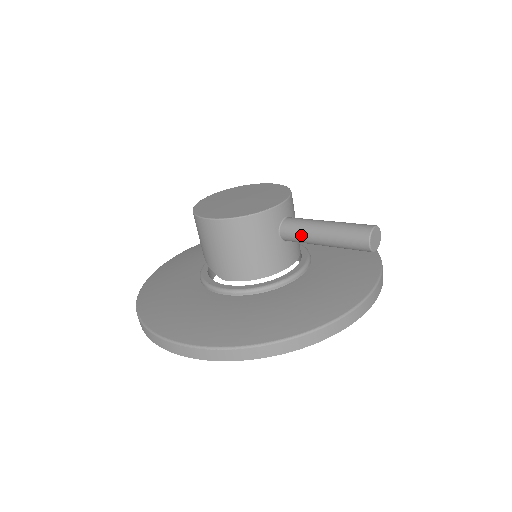
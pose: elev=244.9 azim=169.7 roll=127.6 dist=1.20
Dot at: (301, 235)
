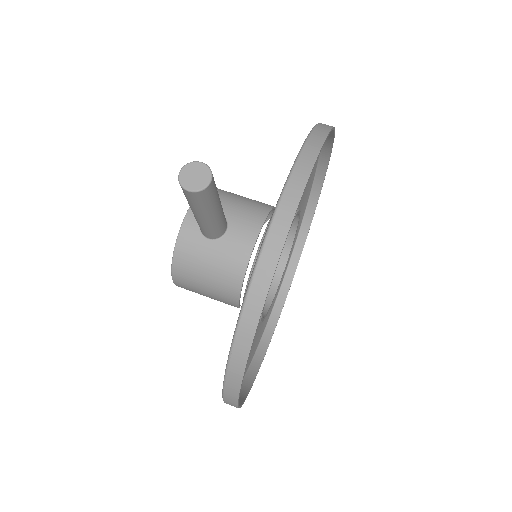
Dot at: (203, 228)
